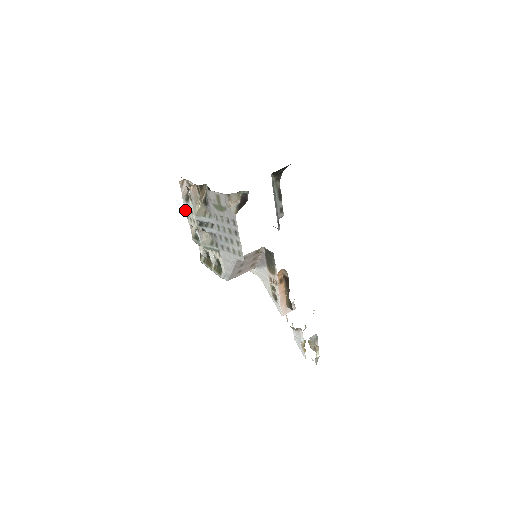
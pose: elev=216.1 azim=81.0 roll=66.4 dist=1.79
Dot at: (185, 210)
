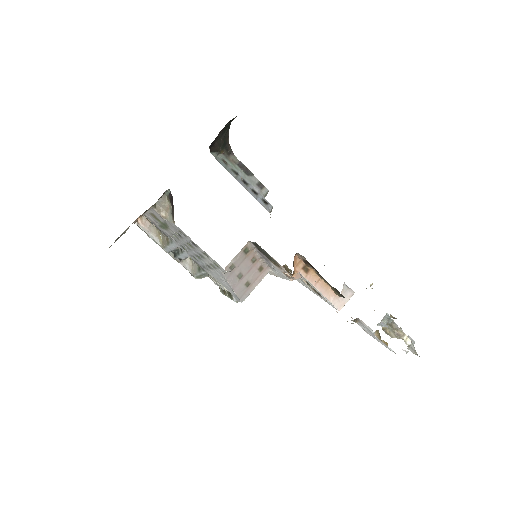
Dot at: occluded
